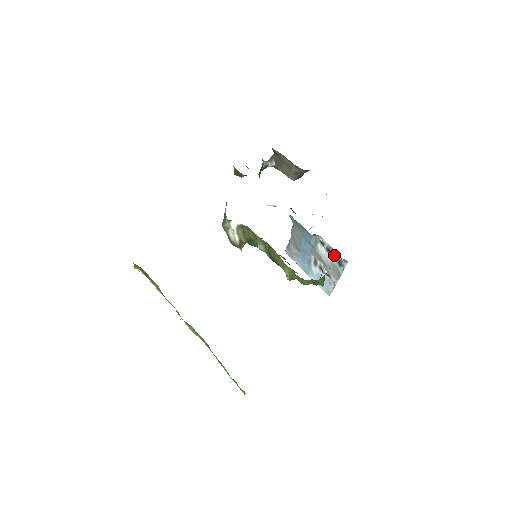
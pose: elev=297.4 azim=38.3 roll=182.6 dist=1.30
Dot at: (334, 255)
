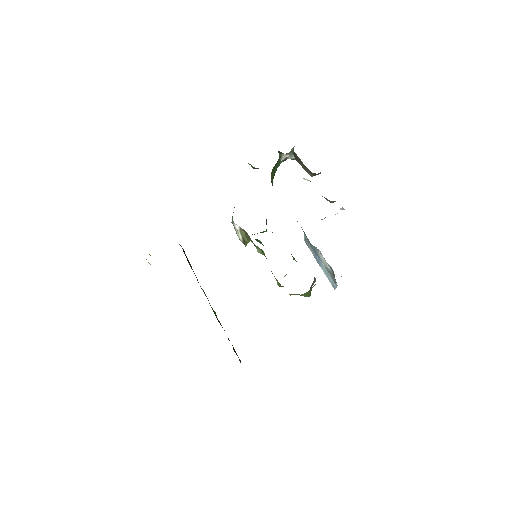
Dot at: (329, 266)
